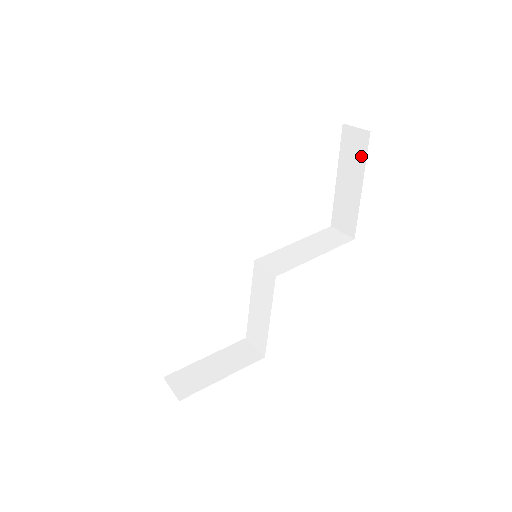
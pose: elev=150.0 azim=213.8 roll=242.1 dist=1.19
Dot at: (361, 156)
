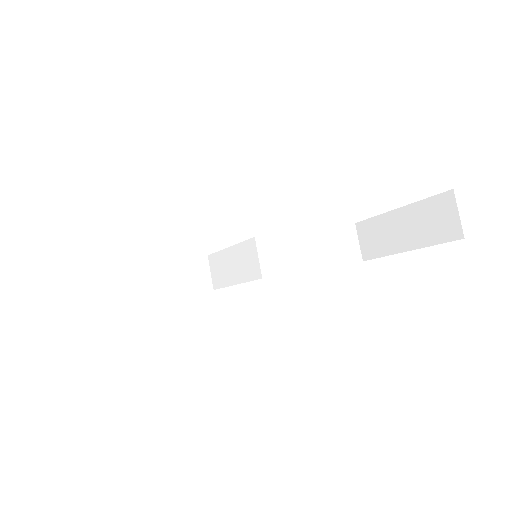
Dot at: (434, 236)
